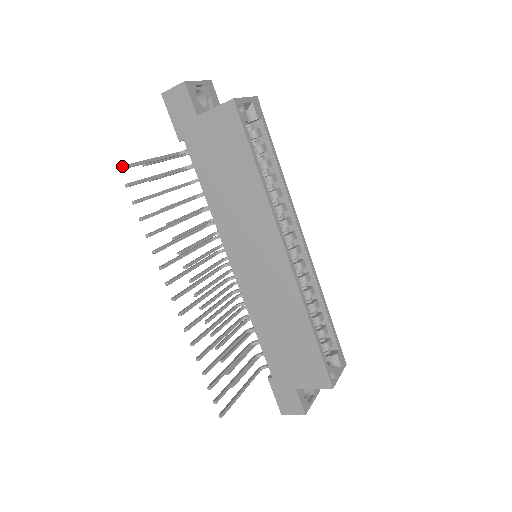
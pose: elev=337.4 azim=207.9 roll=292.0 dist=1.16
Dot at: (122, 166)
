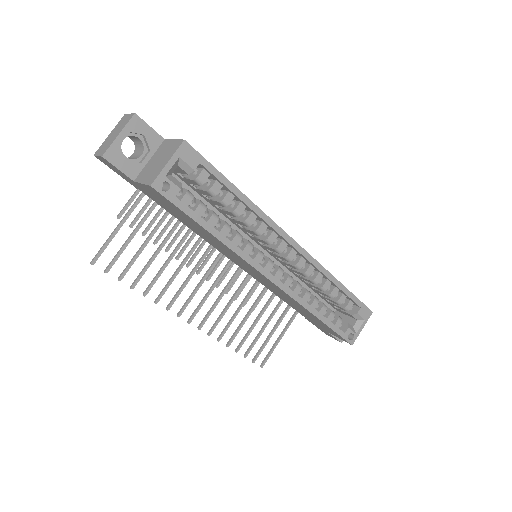
Dot at: (93, 261)
